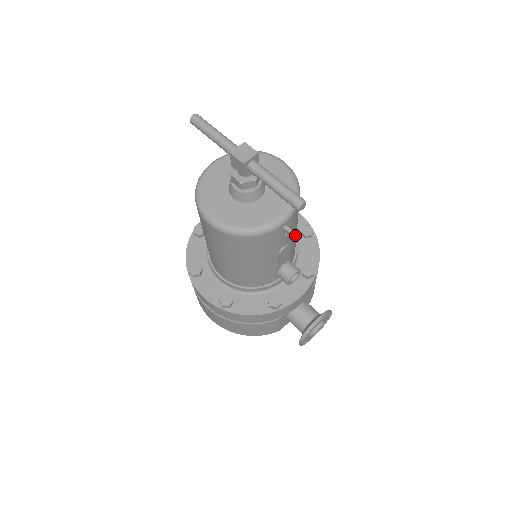
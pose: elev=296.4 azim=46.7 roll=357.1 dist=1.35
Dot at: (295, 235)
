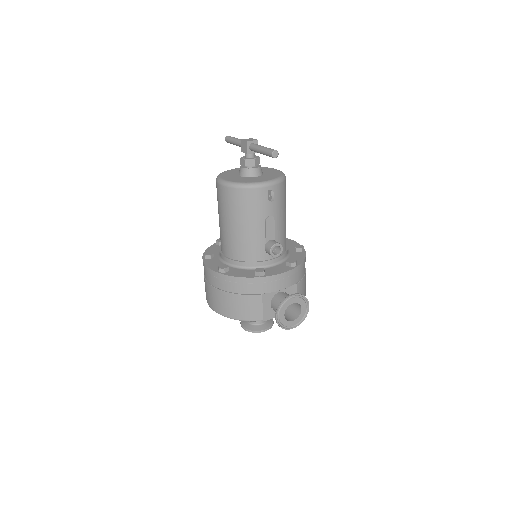
Dot at: (282, 220)
